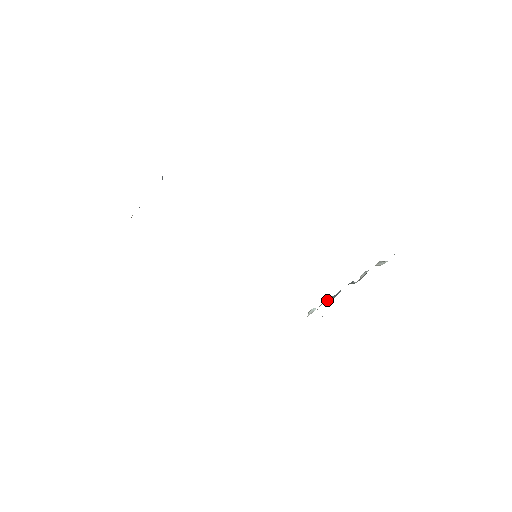
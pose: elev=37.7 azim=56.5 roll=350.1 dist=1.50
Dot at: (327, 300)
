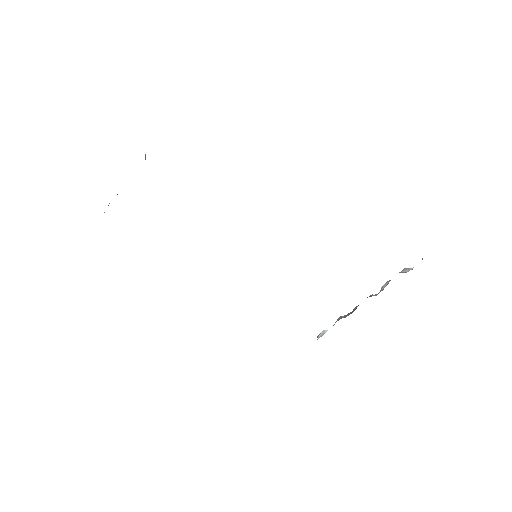
Dot at: (341, 318)
